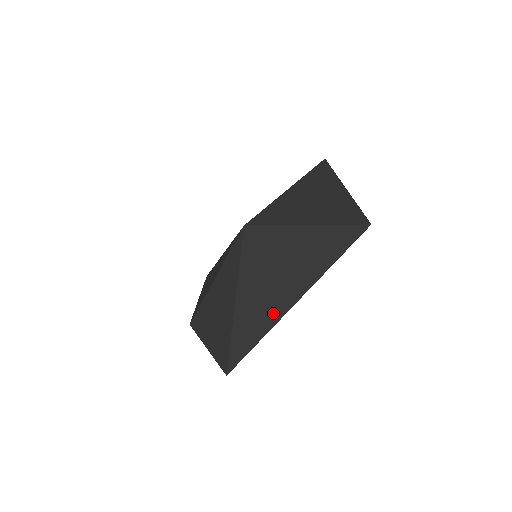
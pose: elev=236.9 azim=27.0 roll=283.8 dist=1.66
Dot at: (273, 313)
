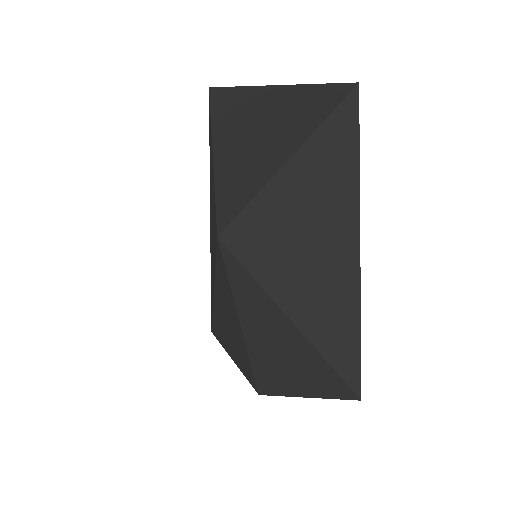
Dot at: (346, 290)
